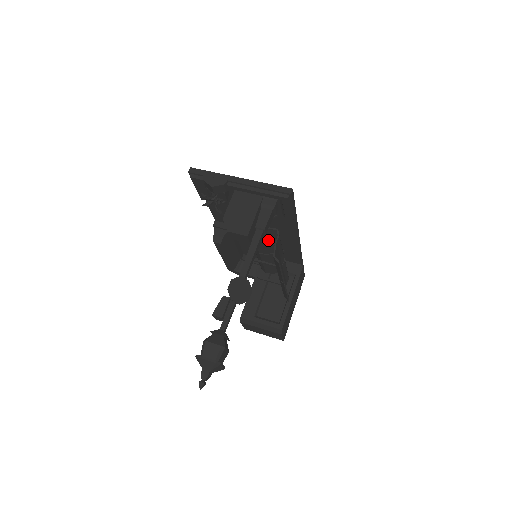
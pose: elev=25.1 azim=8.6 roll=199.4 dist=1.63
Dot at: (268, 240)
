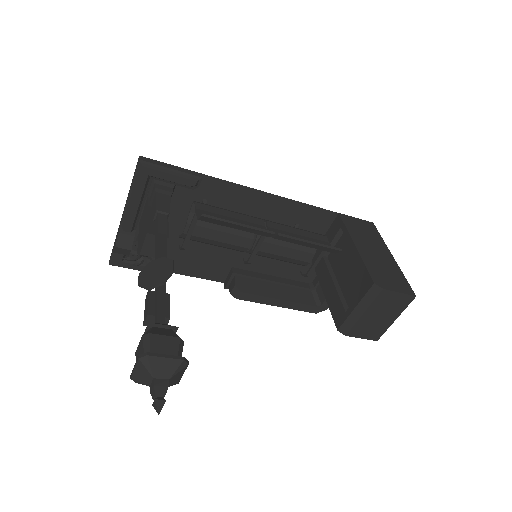
Dot at: occluded
